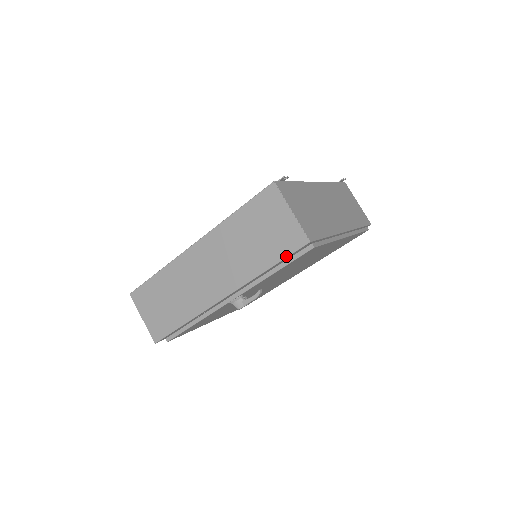
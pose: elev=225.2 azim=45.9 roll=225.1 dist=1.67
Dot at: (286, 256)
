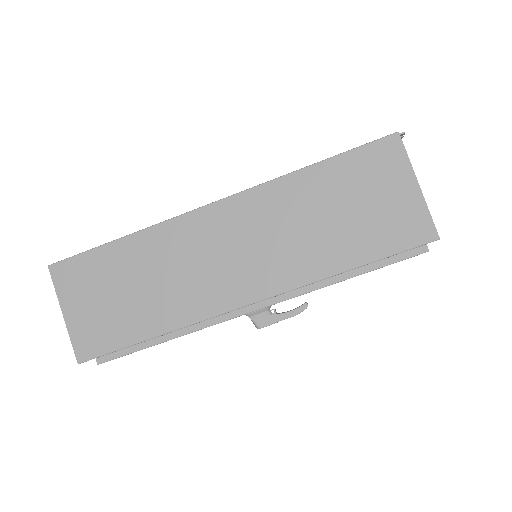
Dot at: (390, 254)
